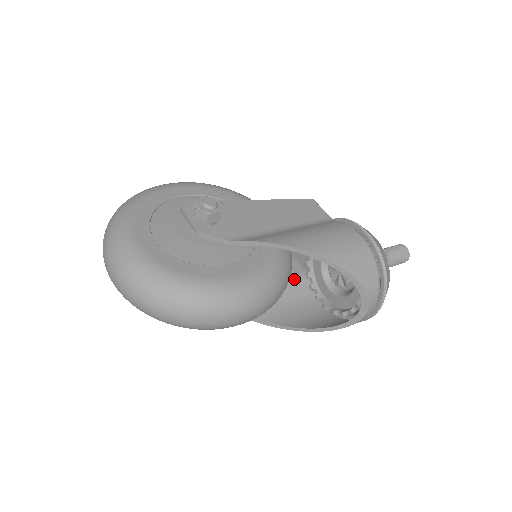
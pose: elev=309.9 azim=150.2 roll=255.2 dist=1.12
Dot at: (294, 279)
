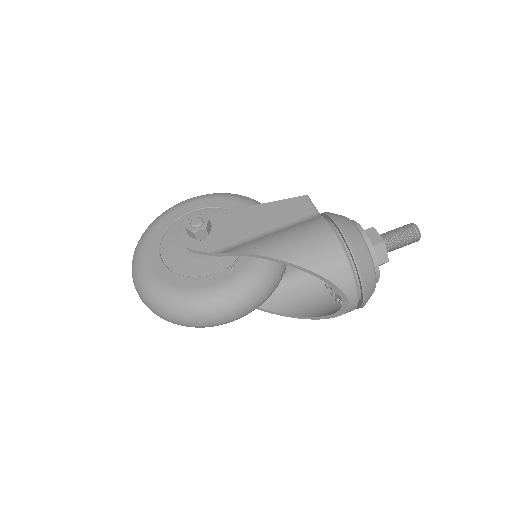
Dot at: occluded
